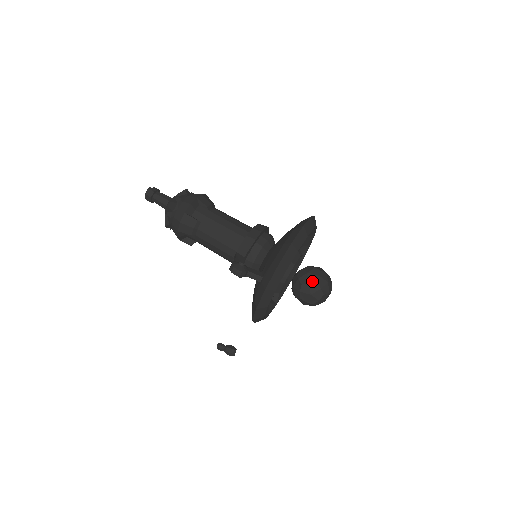
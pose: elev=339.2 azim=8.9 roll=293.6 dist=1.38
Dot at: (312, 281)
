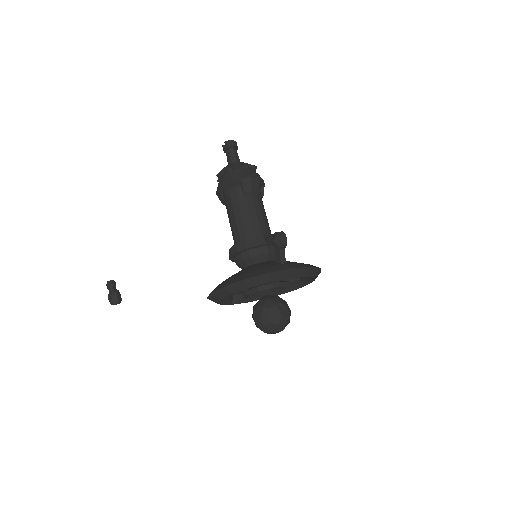
Dot at: (288, 308)
